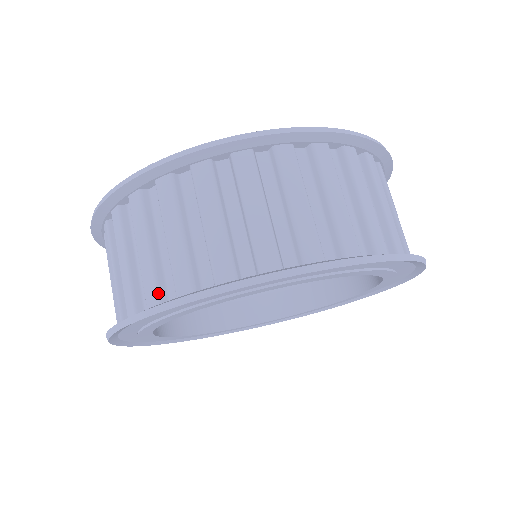
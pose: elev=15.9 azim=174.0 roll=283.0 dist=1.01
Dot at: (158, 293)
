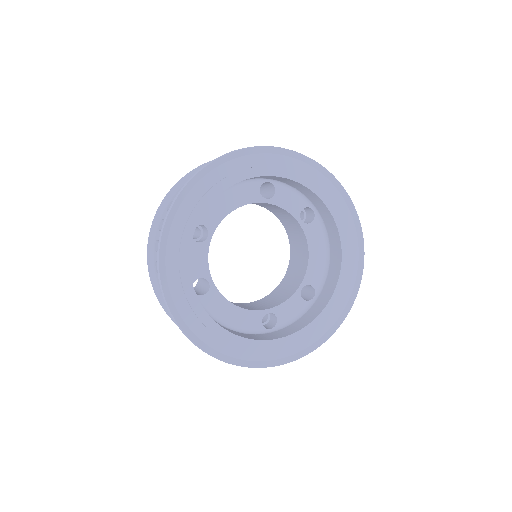
Dot at: occluded
